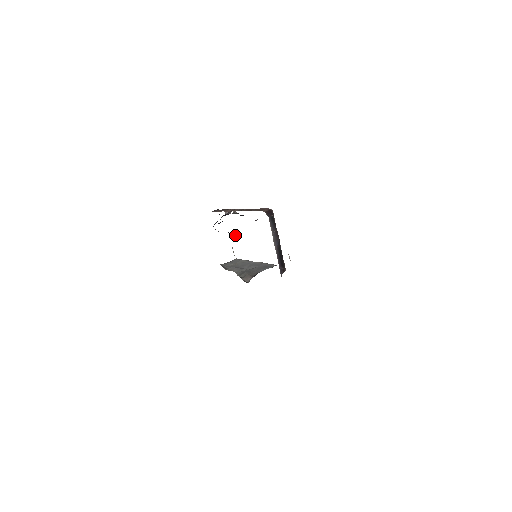
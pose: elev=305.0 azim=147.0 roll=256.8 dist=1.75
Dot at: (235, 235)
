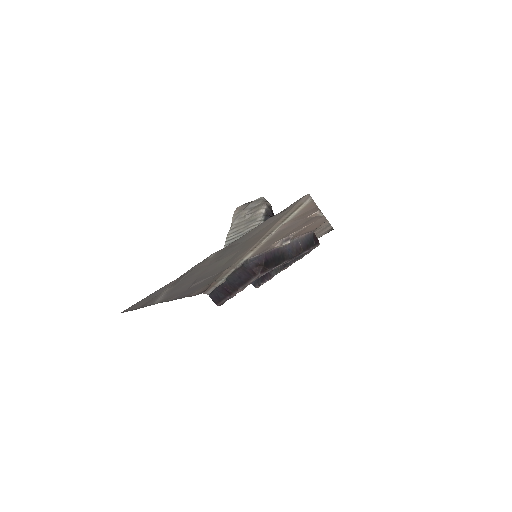
Dot at: occluded
